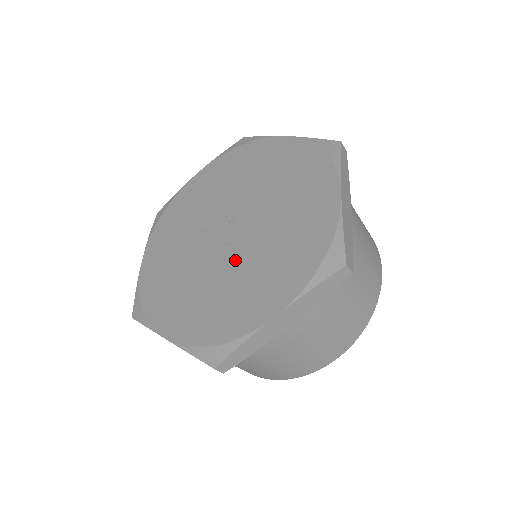
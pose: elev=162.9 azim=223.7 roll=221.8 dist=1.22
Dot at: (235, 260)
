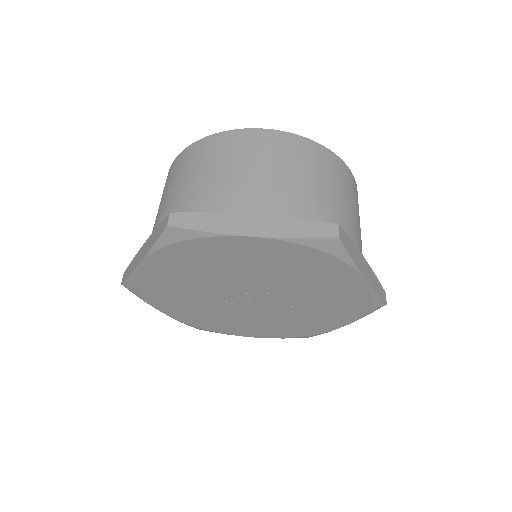
Dot at: (280, 311)
